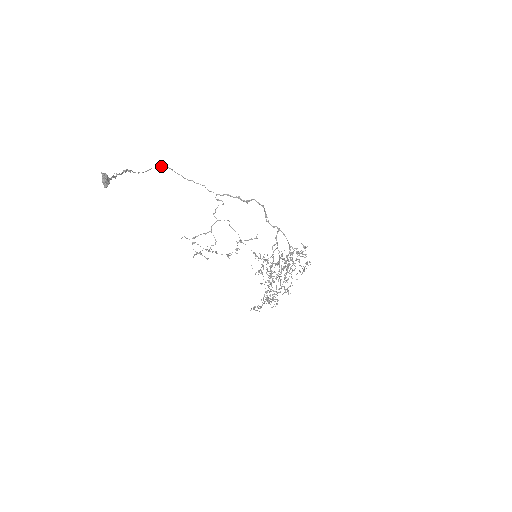
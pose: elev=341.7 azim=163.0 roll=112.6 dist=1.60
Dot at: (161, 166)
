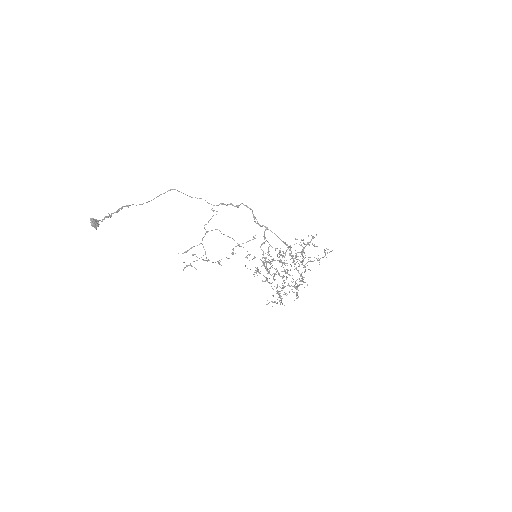
Dot at: (170, 190)
